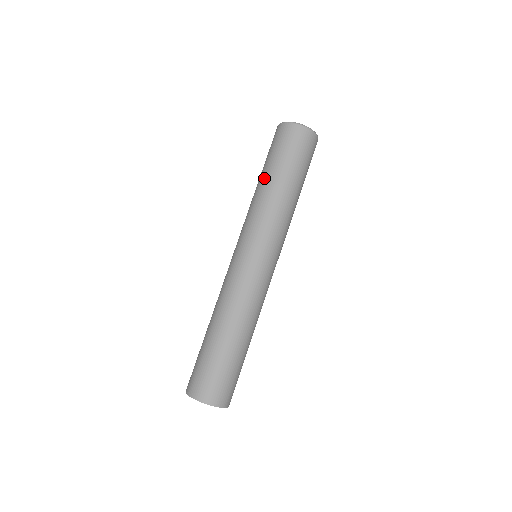
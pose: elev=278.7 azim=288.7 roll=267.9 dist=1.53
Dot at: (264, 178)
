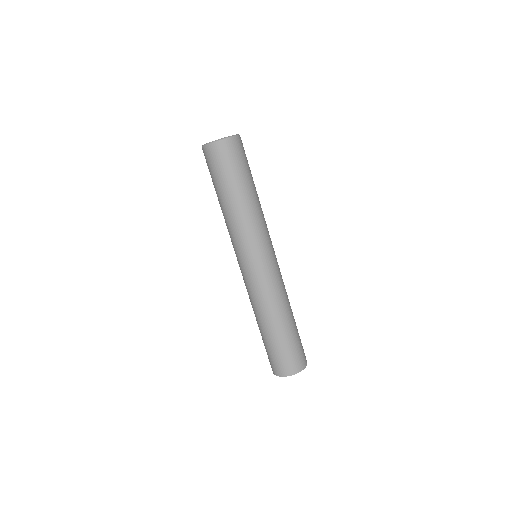
Dot at: (226, 199)
